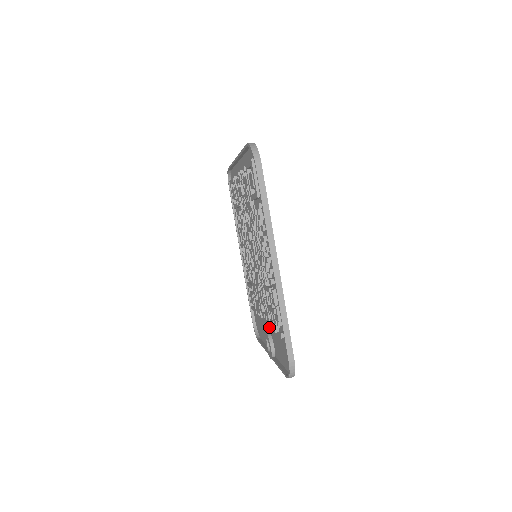
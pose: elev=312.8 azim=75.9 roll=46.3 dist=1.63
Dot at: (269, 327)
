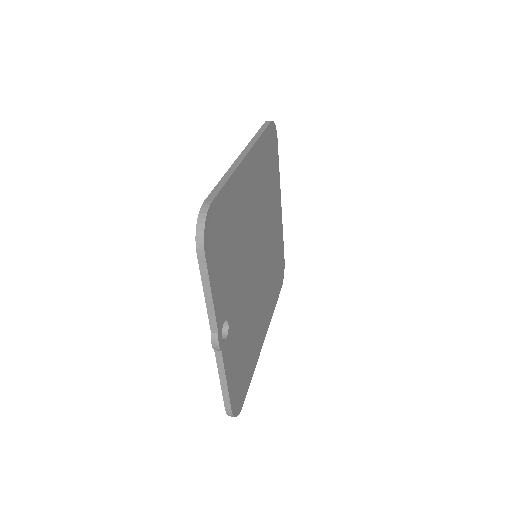
Dot at: (231, 306)
